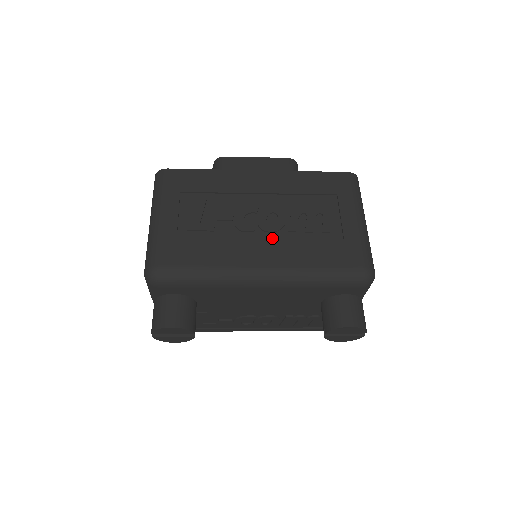
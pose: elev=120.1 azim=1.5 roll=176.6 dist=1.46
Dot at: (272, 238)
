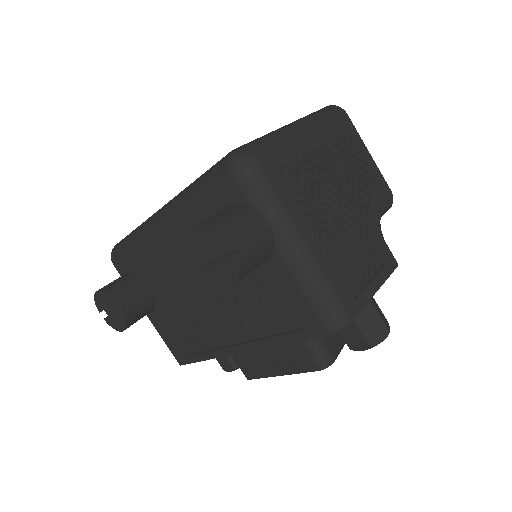
Dot at: occluded
